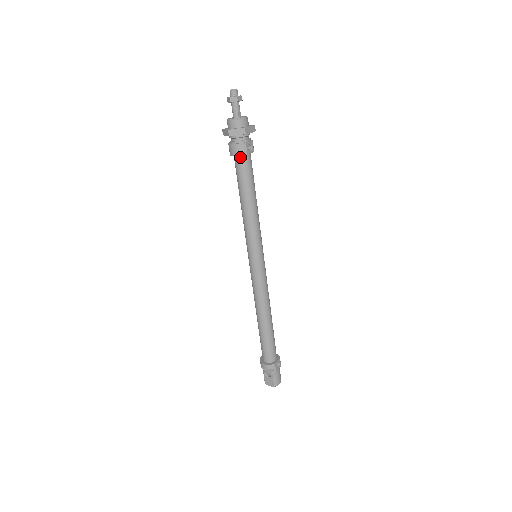
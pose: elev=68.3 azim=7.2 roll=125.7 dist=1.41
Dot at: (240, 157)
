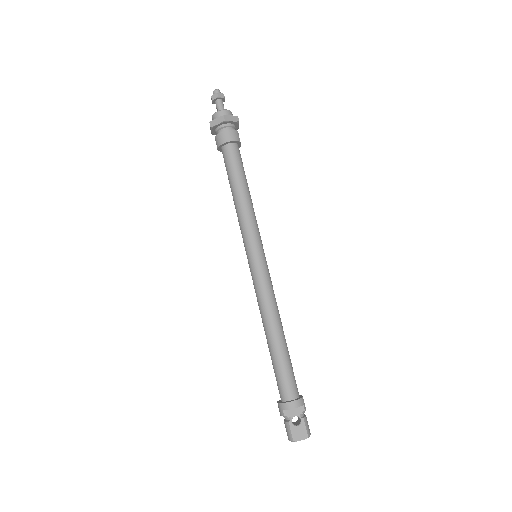
Dot at: (233, 145)
